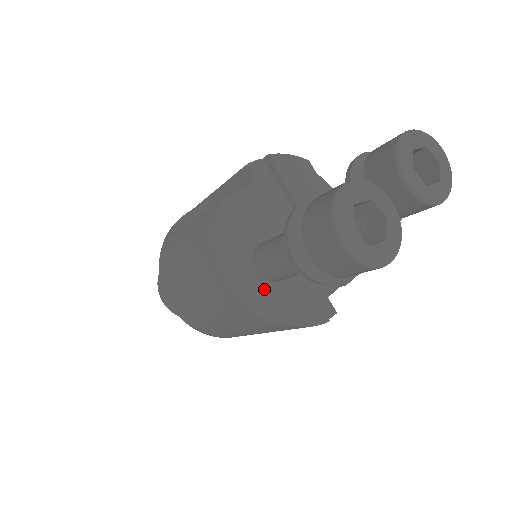
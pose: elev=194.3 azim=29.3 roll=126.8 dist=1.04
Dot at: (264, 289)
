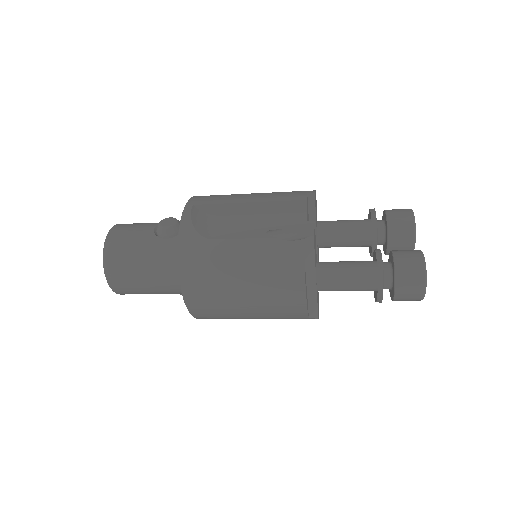
Dot at: occluded
